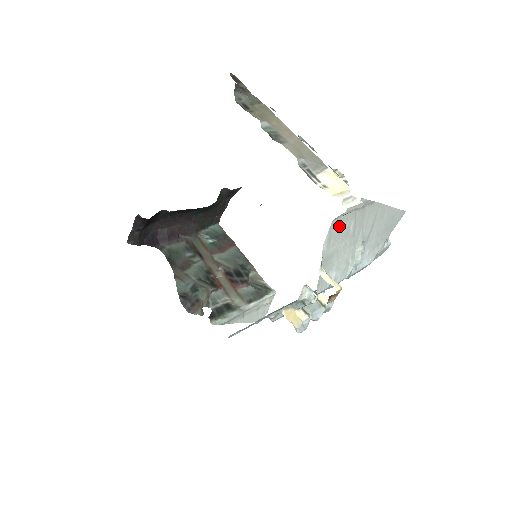
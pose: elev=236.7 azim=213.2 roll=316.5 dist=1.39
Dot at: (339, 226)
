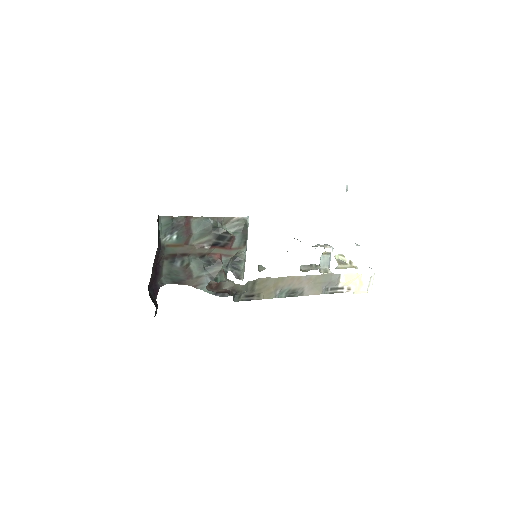
Dot at: occluded
